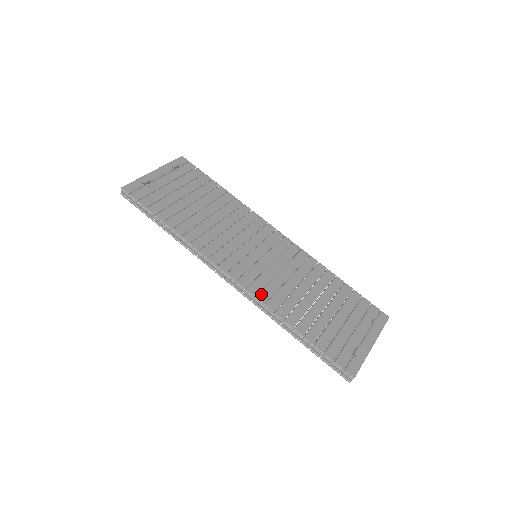
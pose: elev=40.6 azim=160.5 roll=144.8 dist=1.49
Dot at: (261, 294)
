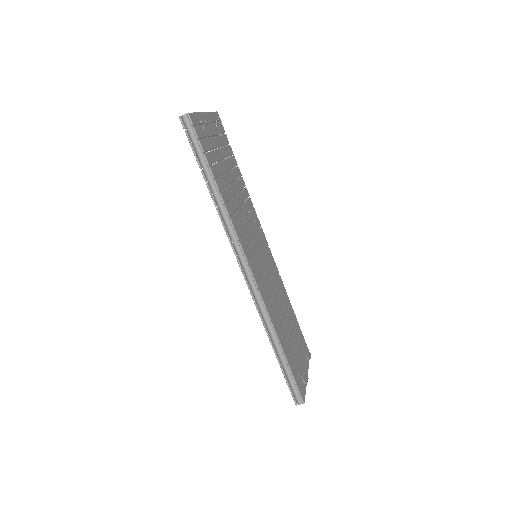
Dot at: (265, 299)
